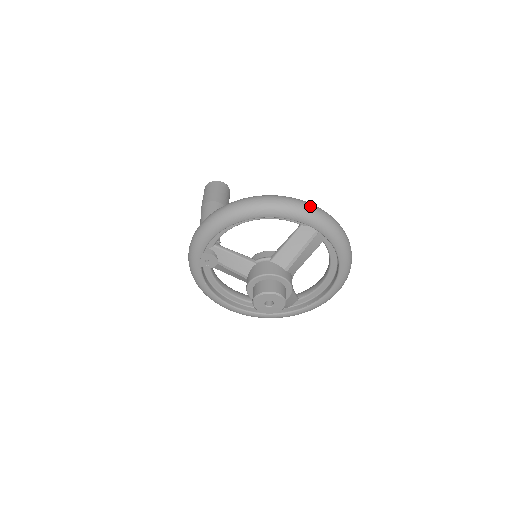
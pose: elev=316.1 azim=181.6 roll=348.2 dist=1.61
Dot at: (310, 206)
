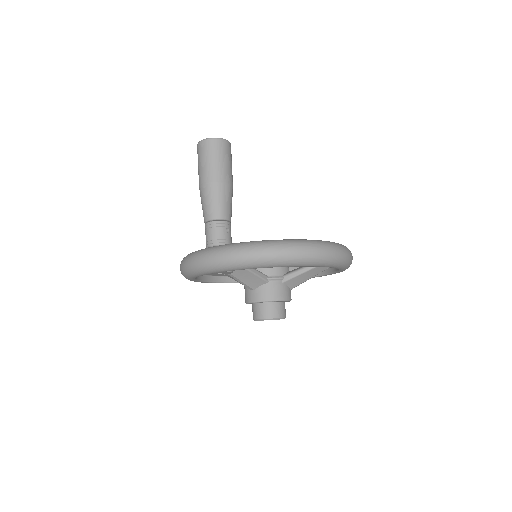
Dot at: (349, 256)
